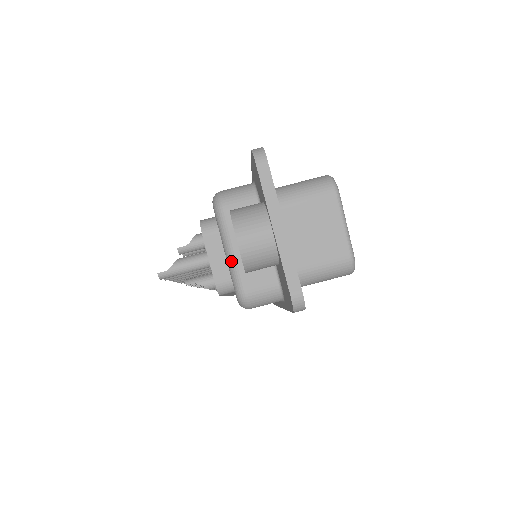
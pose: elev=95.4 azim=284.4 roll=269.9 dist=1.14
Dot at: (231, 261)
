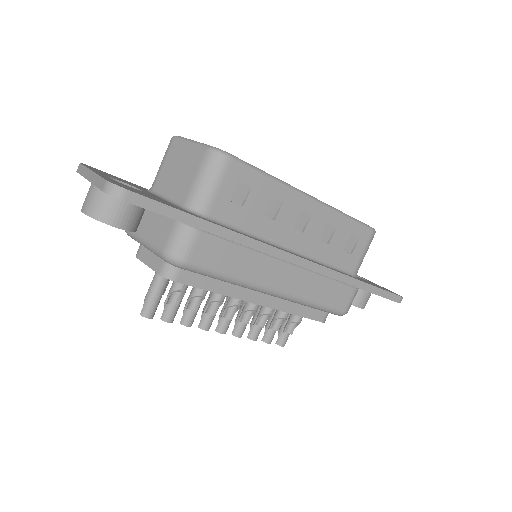
Dot at: (147, 246)
